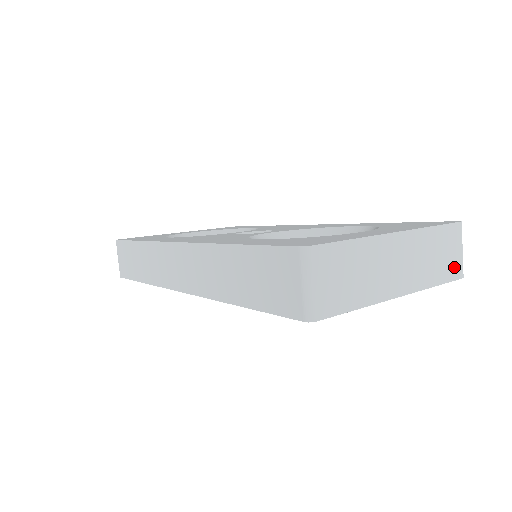
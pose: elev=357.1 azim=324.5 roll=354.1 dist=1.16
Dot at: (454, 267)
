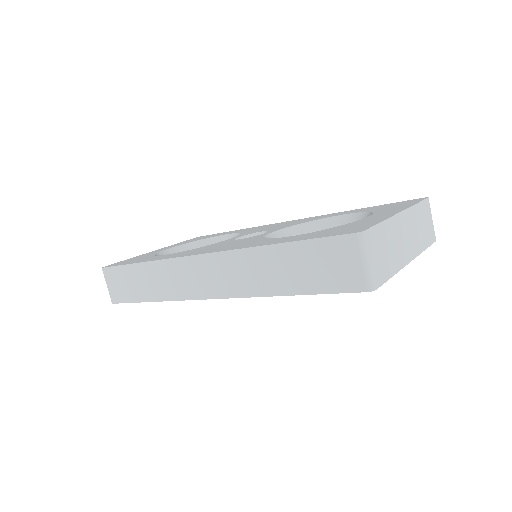
Dot at: (431, 233)
